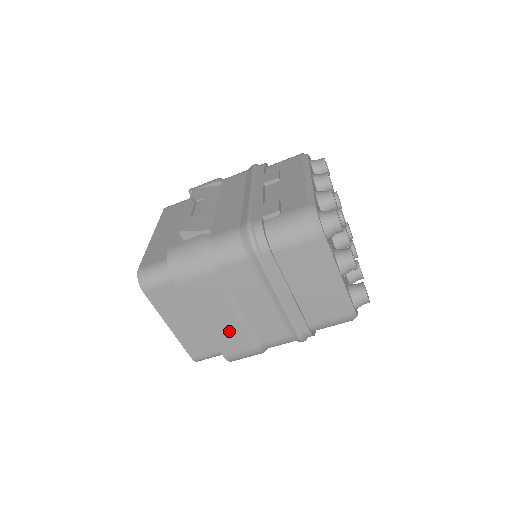
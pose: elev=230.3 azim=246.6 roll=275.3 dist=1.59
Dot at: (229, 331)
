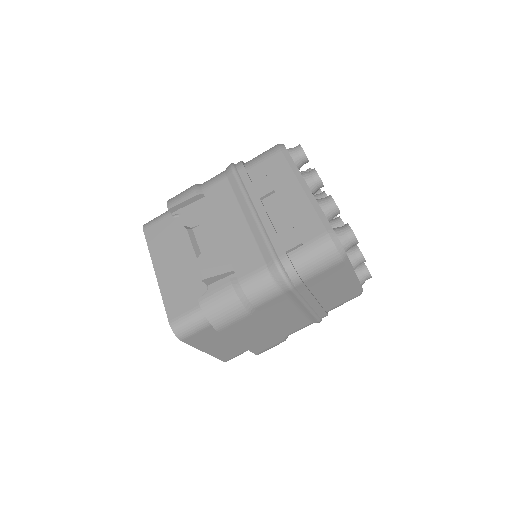
Dot at: (262, 340)
